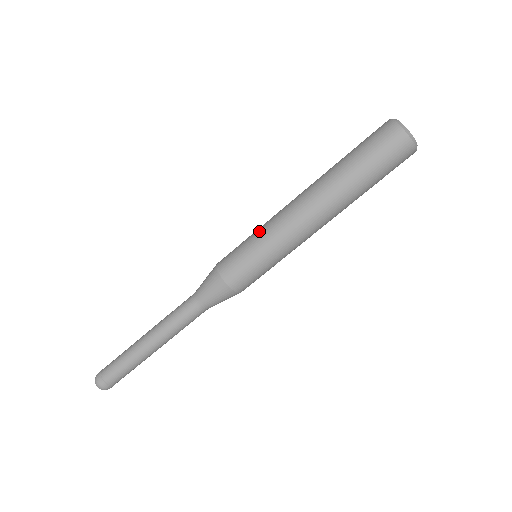
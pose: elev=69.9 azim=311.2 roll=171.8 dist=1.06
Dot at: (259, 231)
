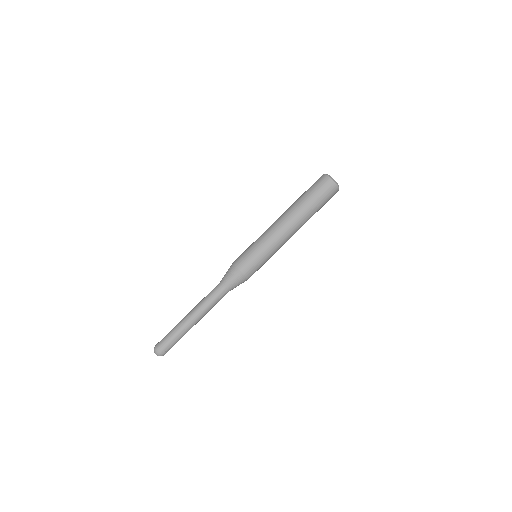
Dot at: (257, 239)
